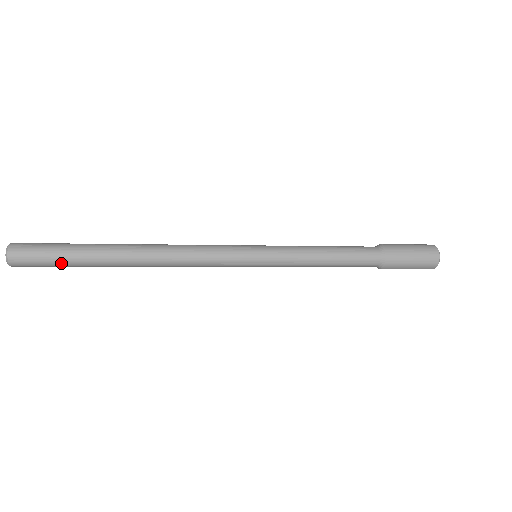
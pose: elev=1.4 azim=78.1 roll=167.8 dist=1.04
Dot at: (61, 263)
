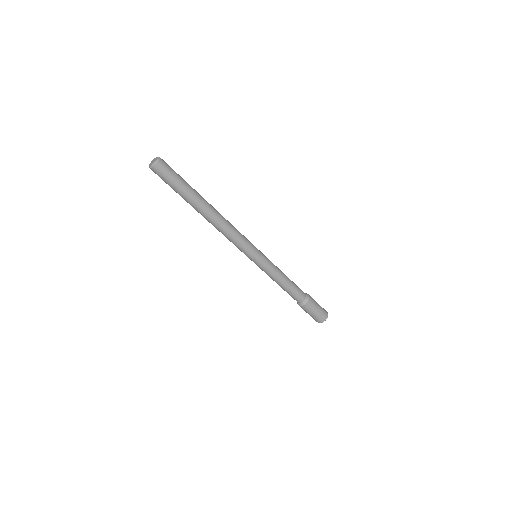
Dot at: (182, 179)
